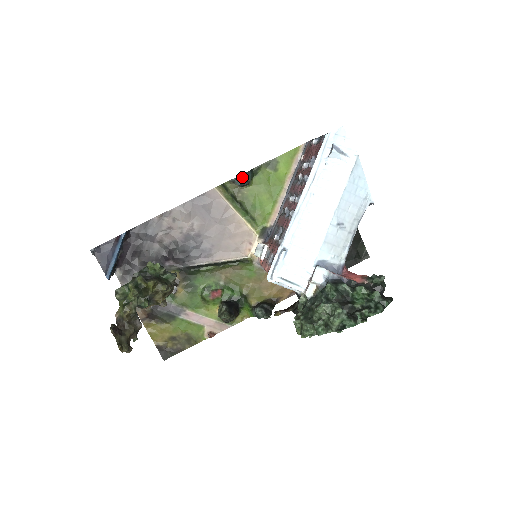
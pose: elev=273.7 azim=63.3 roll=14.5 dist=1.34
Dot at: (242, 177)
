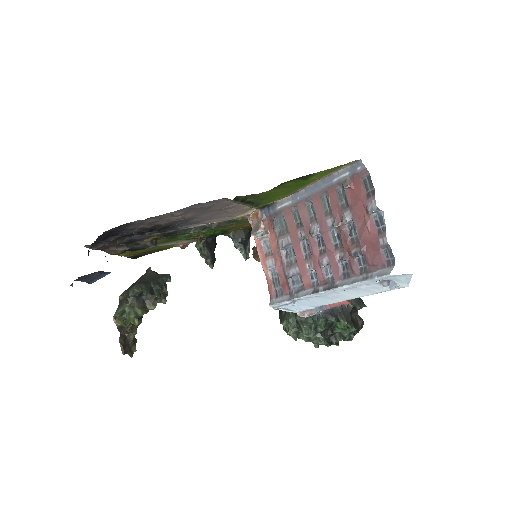
Dot at: occluded
